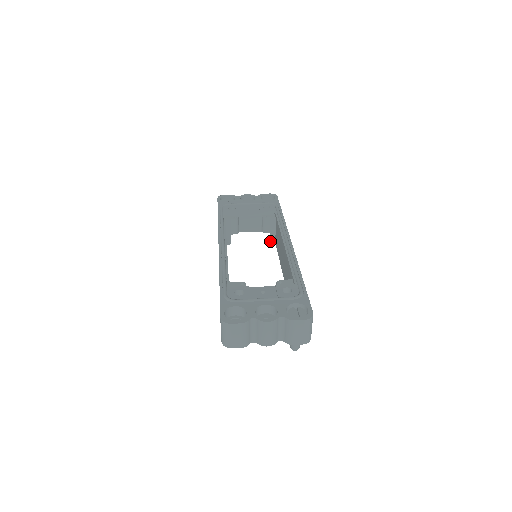
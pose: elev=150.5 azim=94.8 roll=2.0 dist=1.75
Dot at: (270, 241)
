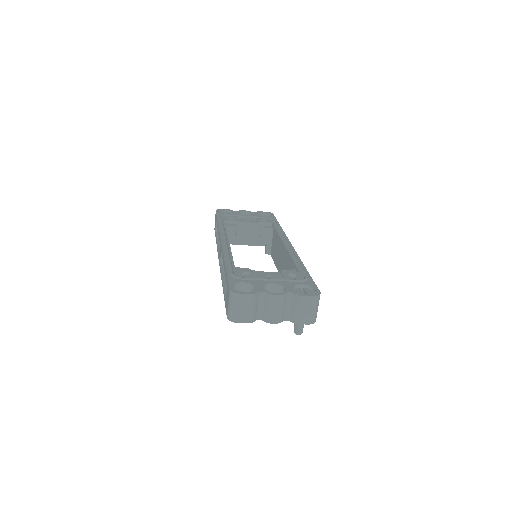
Dot at: (266, 252)
